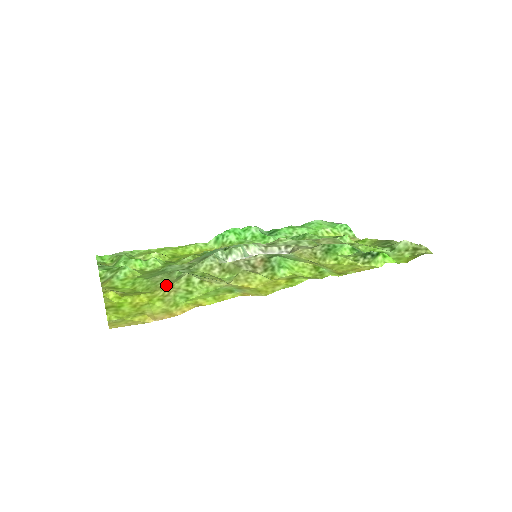
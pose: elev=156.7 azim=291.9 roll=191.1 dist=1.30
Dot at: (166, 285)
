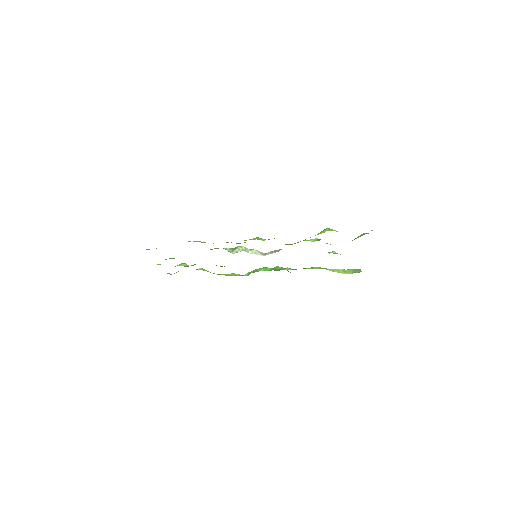
Dot at: occluded
